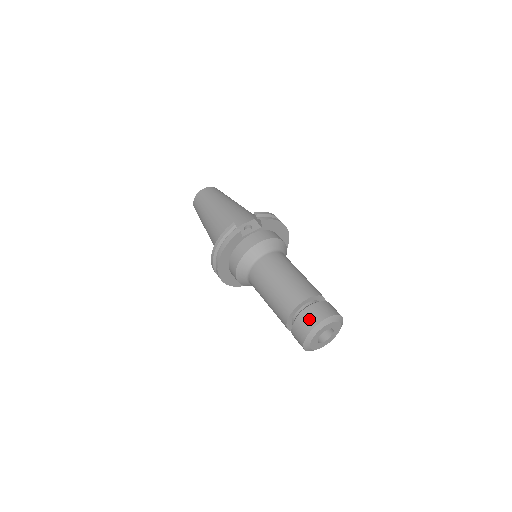
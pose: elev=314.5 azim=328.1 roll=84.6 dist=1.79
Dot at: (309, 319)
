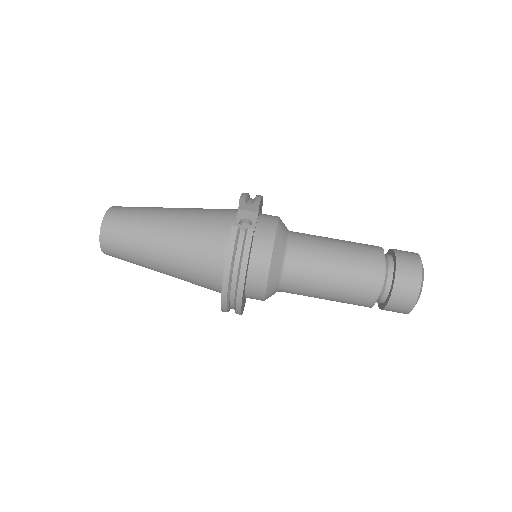
Dot at: (409, 276)
